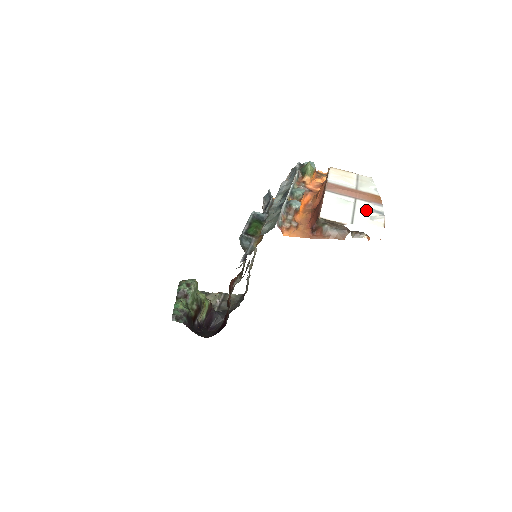
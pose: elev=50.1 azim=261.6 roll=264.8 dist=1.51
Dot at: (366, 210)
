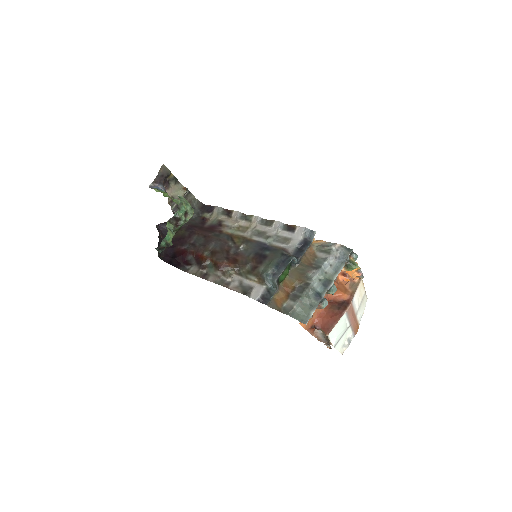
Dot at: (347, 337)
